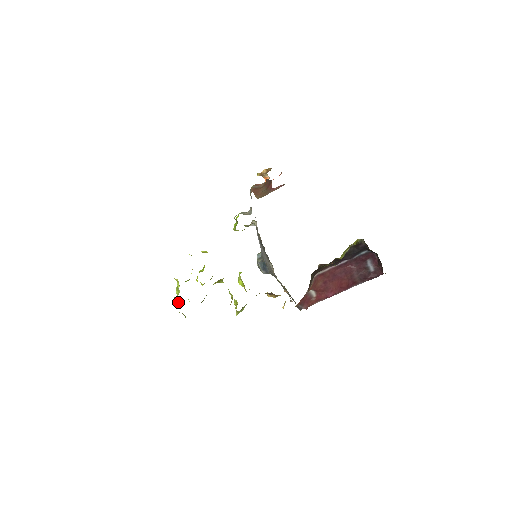
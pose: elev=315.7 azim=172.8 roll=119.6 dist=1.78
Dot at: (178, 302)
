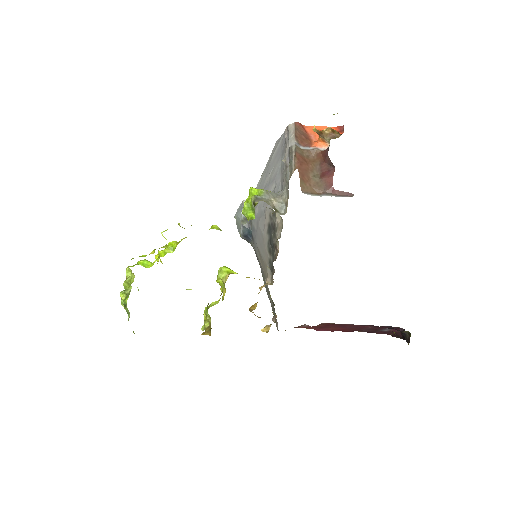
Dot at: (126, 306)
